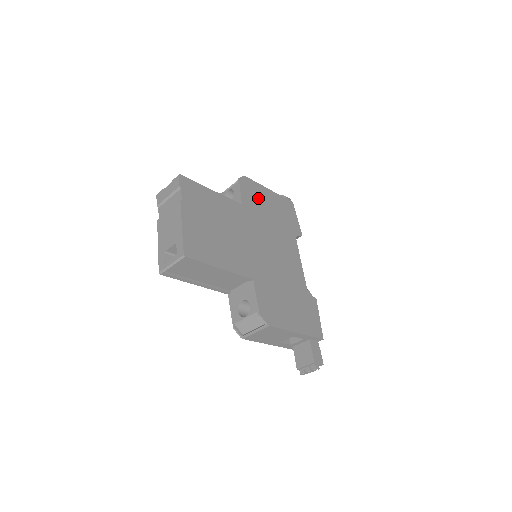
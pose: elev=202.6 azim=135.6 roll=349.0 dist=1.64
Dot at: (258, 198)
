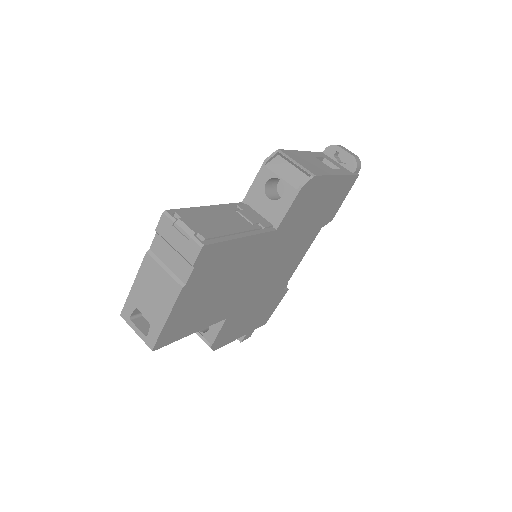
Dot at: (309, 203)
